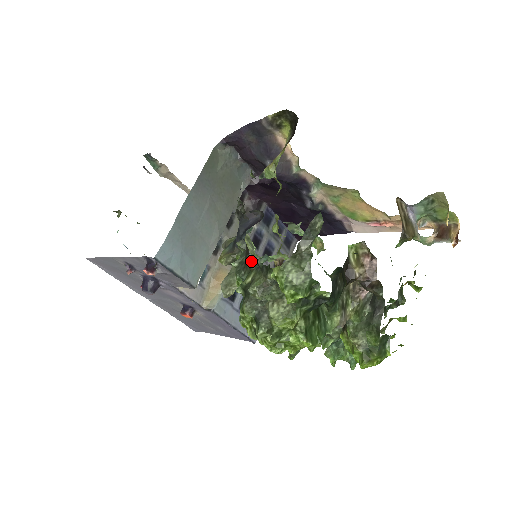
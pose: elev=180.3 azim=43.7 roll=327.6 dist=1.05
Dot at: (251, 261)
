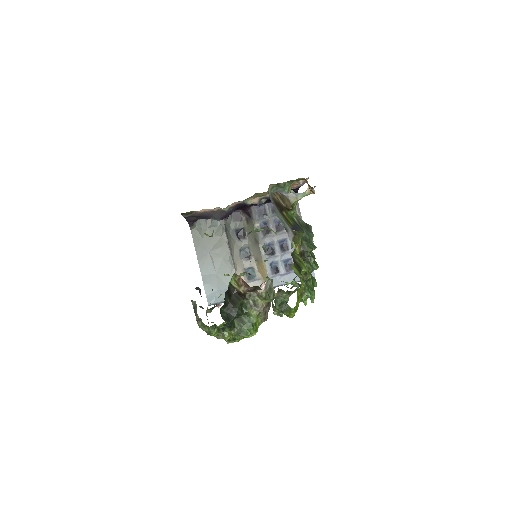
Dot at: occluded
